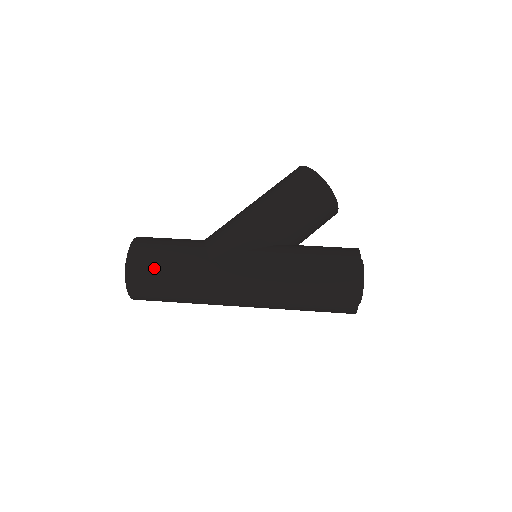
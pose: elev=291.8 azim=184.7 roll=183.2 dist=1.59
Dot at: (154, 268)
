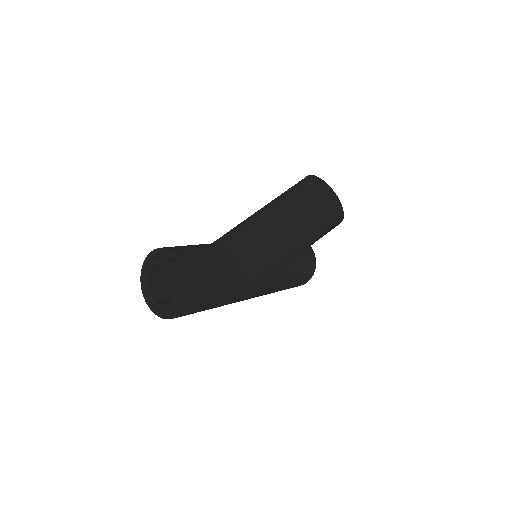
Dot at: (201, 310)
